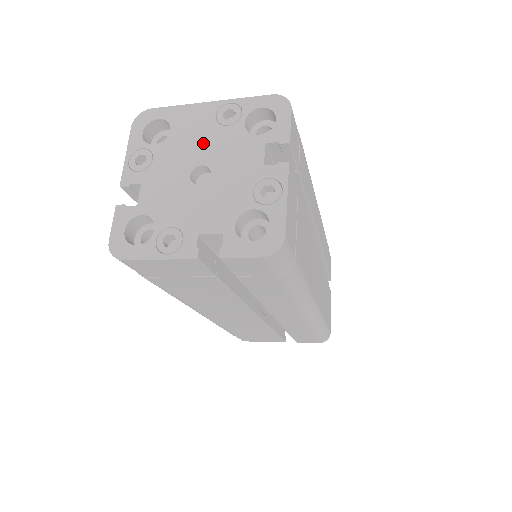
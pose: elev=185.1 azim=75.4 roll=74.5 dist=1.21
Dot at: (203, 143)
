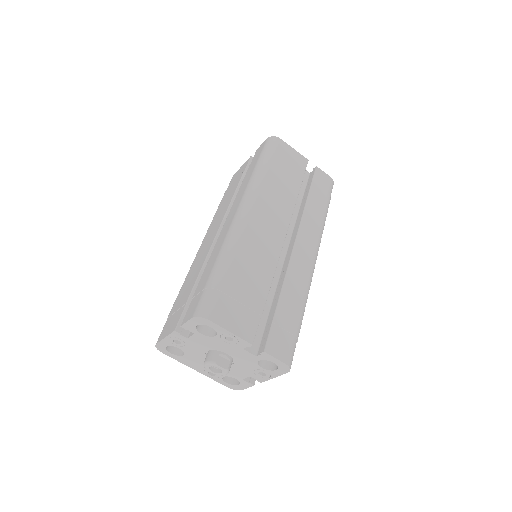
Dot at: occluded
